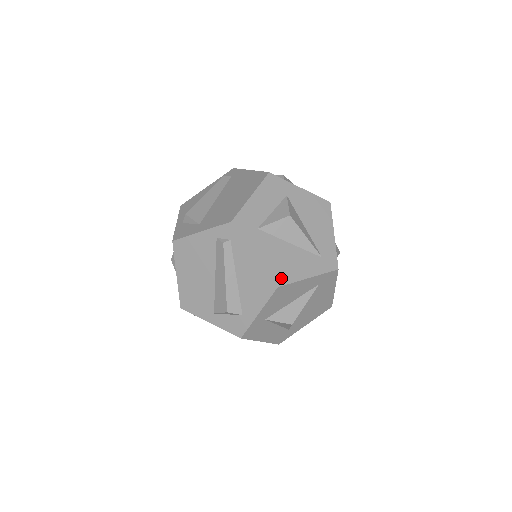
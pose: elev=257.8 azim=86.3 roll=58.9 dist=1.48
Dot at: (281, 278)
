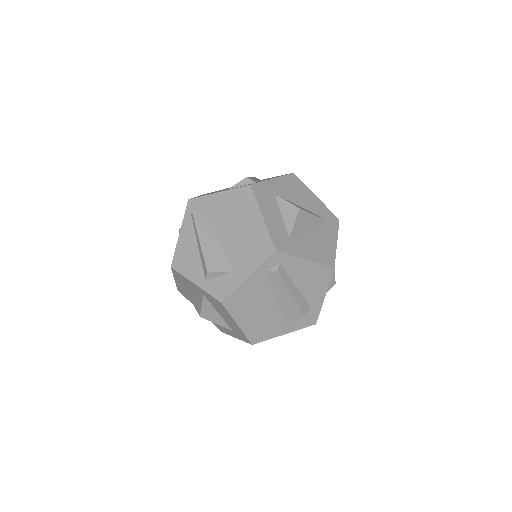
Dot at: (329, 260)
